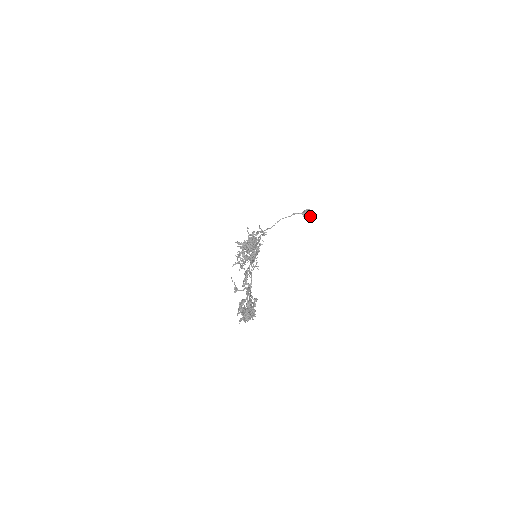
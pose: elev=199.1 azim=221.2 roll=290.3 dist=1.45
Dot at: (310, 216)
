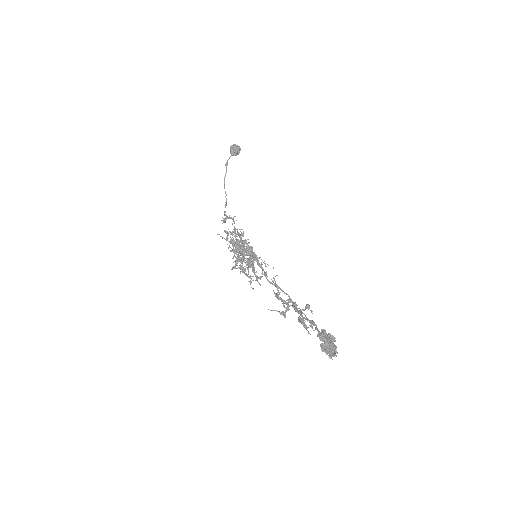
Dot at: (239, 150)
